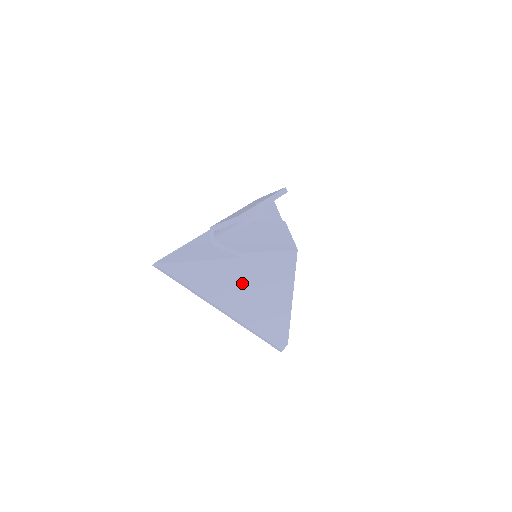
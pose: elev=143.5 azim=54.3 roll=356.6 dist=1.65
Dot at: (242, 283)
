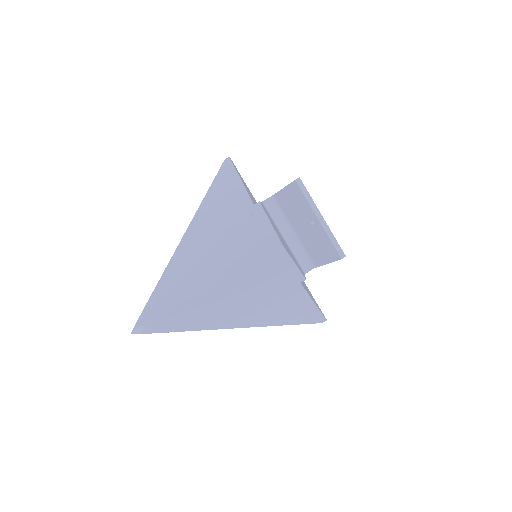
Dot at: (224, 224)
